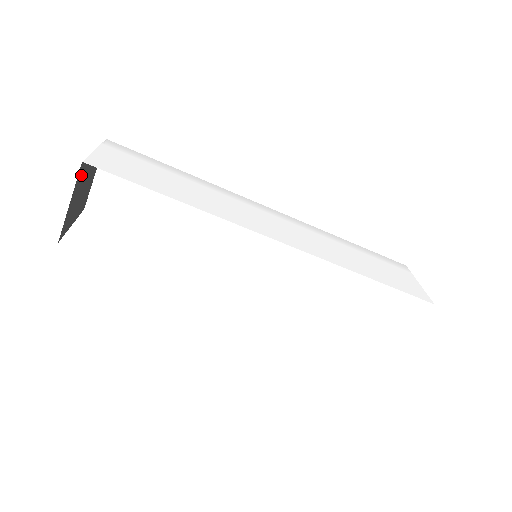
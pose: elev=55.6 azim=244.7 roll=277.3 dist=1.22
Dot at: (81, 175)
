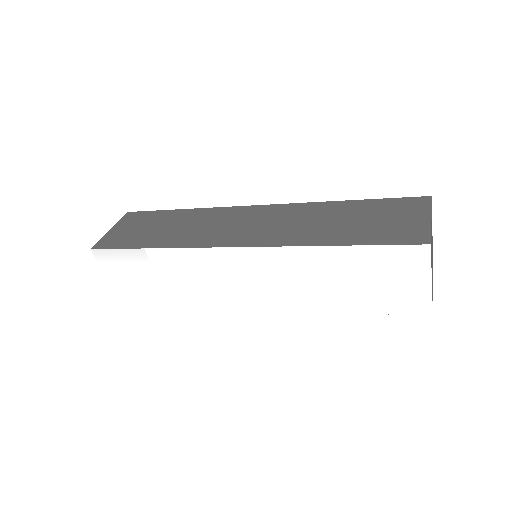
Dot at: occluded
